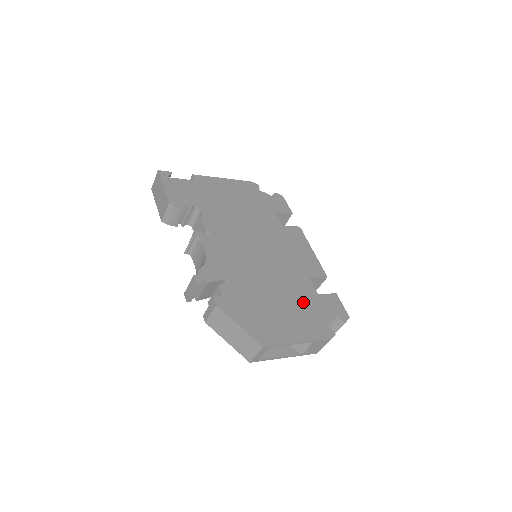
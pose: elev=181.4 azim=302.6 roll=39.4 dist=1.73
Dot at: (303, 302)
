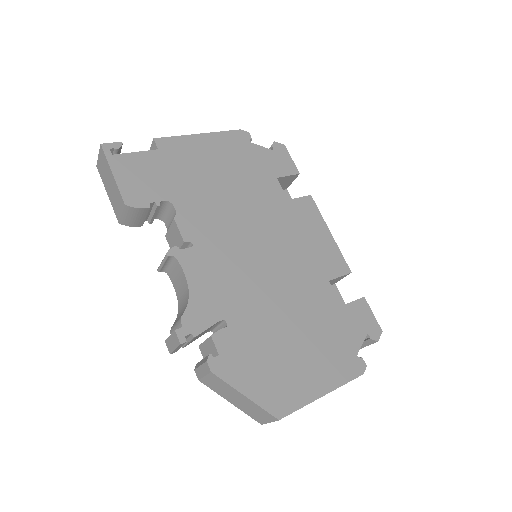
Dot at: (324, 326)
